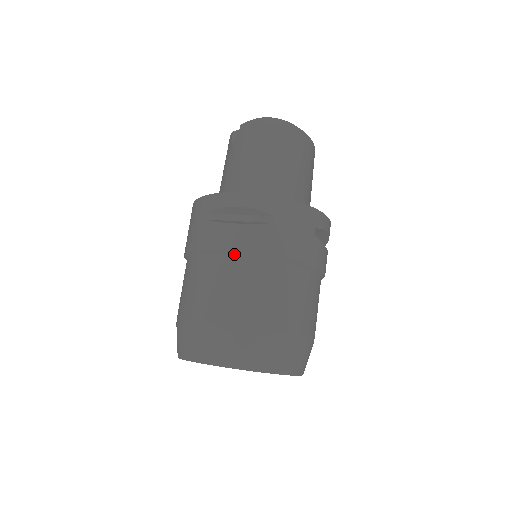
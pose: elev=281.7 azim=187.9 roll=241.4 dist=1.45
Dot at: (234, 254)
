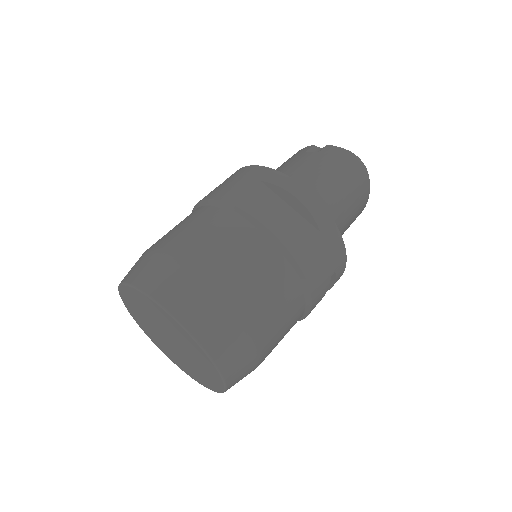
Dot at: (265, 232)
